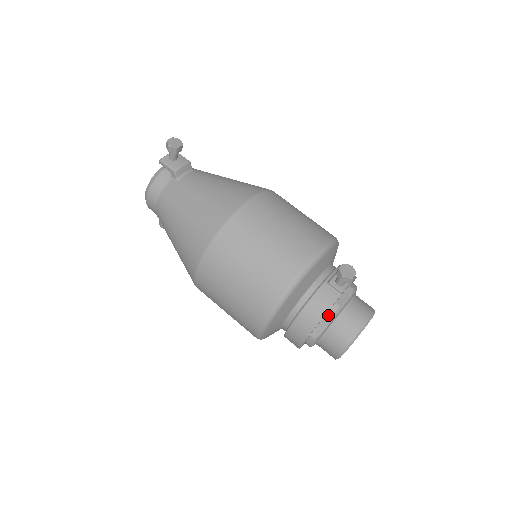
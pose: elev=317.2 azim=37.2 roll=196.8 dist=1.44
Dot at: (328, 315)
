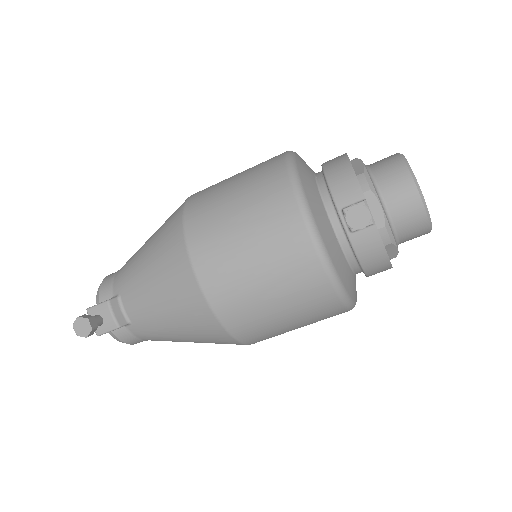
Dot at: (387, 244)
